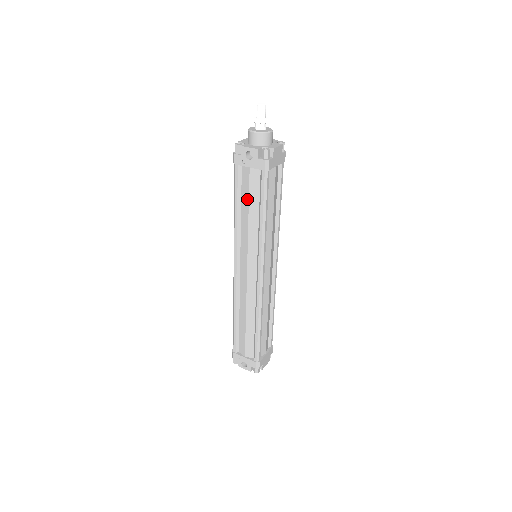
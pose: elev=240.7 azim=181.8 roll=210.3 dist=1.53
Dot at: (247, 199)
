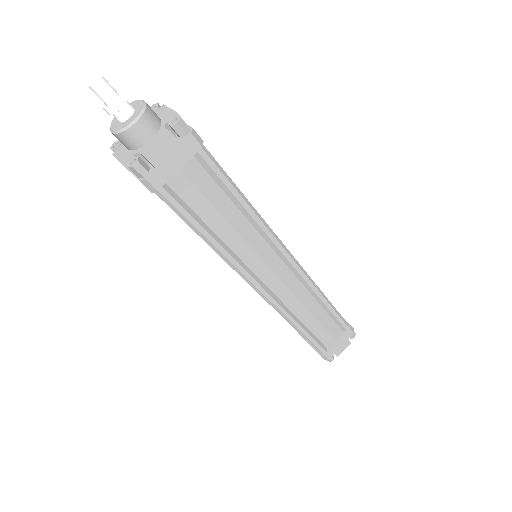
Dot at: occluded
